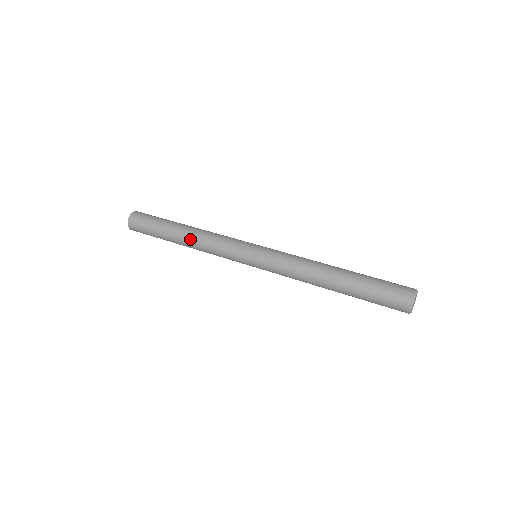
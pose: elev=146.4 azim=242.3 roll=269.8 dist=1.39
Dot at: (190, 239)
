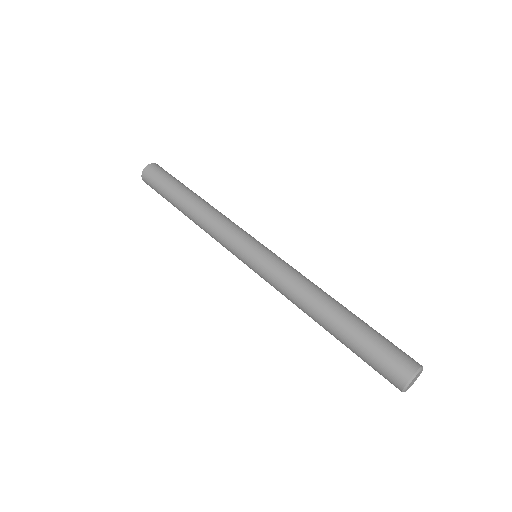
Dot at: (199, 206)
